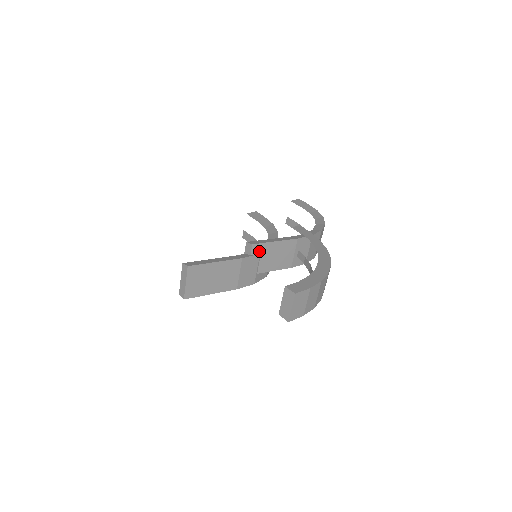
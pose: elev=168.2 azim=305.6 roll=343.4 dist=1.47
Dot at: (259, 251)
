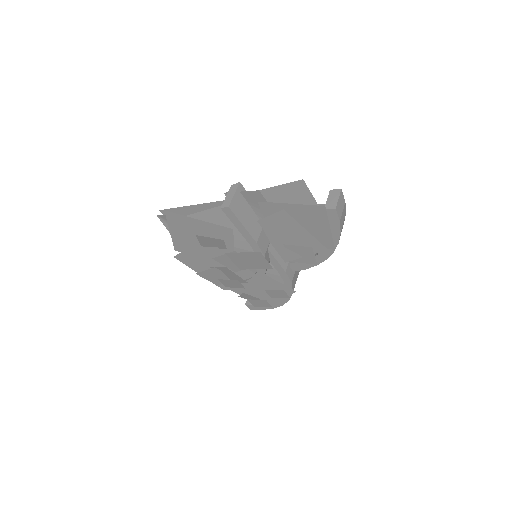
Dot at: occluded
